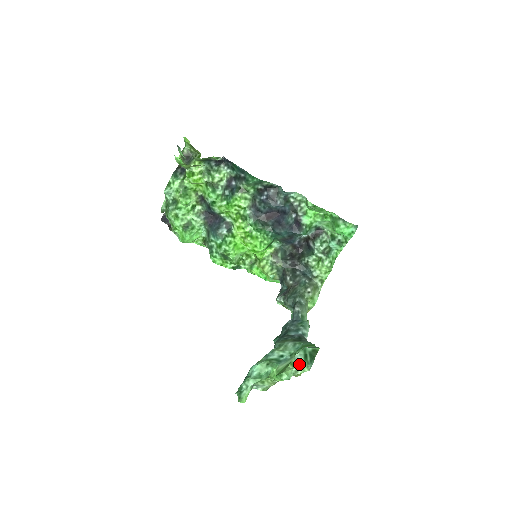
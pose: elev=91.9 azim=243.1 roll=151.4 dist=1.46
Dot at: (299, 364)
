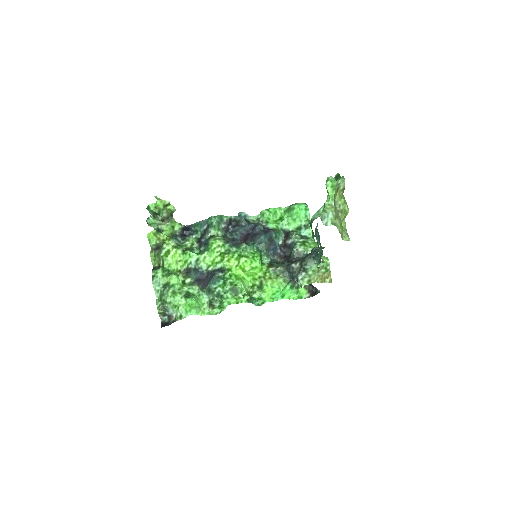
Dot at: occluded
